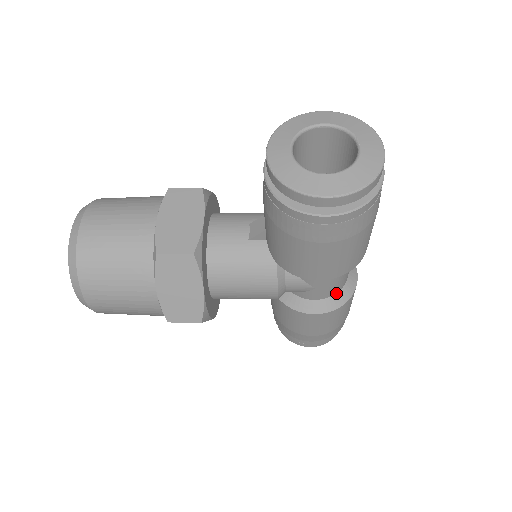
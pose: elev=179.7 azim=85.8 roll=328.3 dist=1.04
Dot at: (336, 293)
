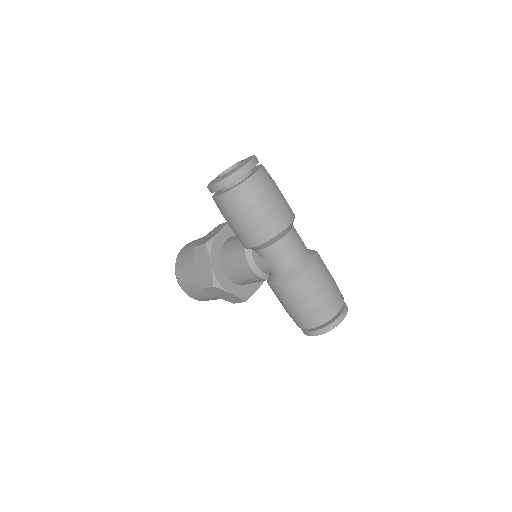
Dot at: (290, 270)
